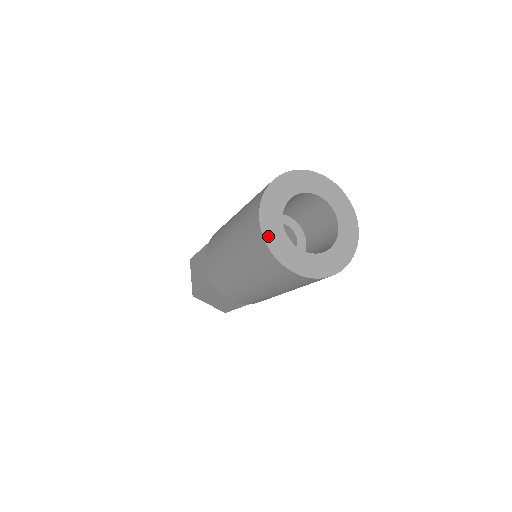
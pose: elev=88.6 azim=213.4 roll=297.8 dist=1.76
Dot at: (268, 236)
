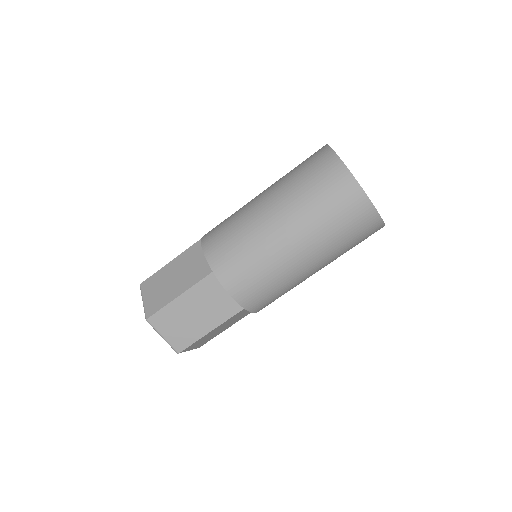
Dot at: (344, 164)
